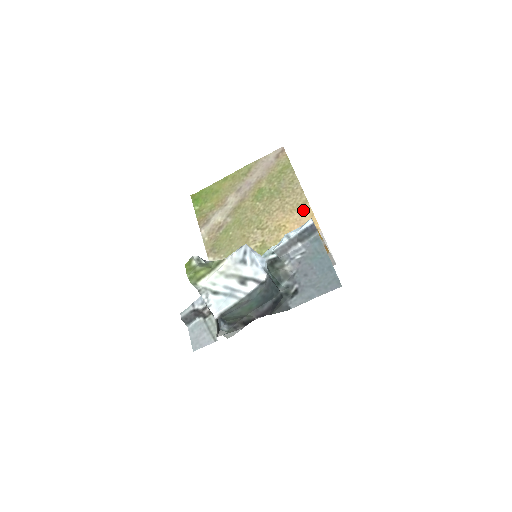
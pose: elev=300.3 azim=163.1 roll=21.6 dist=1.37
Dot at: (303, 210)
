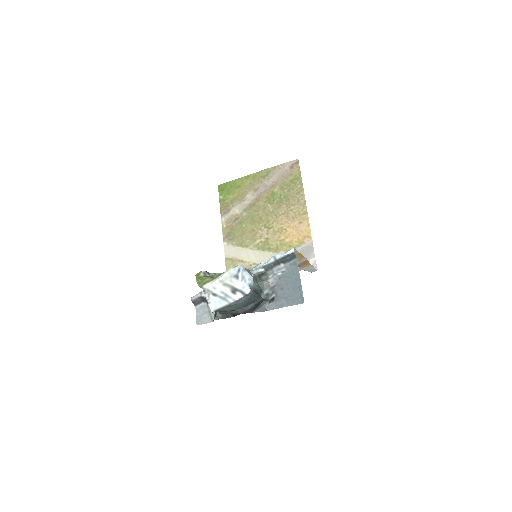
Dot at: (302, 219)
